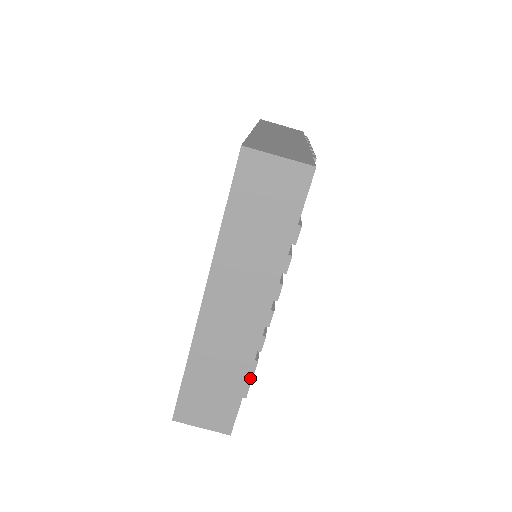
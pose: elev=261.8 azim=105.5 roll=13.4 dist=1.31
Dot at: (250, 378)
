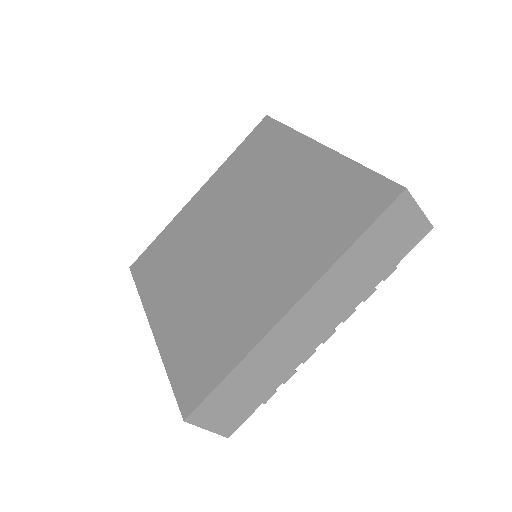
Dot at: occluded
